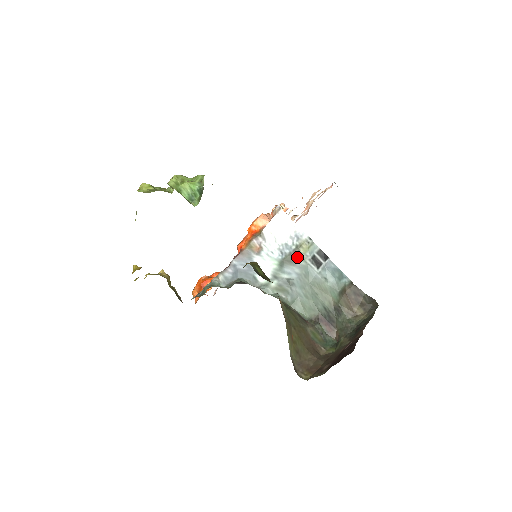
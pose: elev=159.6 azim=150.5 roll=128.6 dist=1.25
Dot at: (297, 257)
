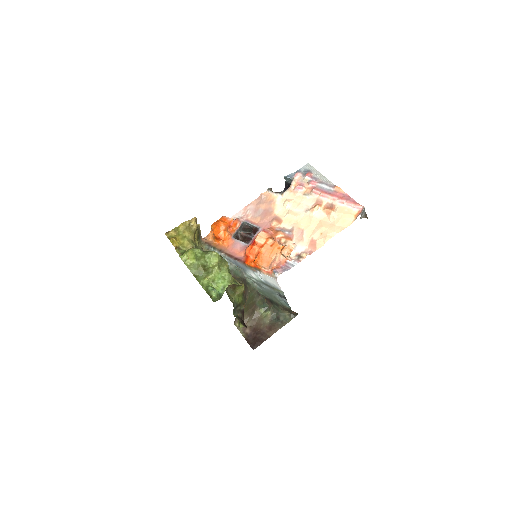
Dot at: (272, 288)
